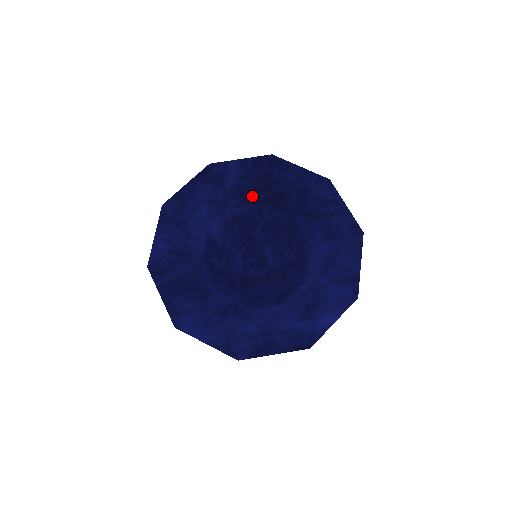
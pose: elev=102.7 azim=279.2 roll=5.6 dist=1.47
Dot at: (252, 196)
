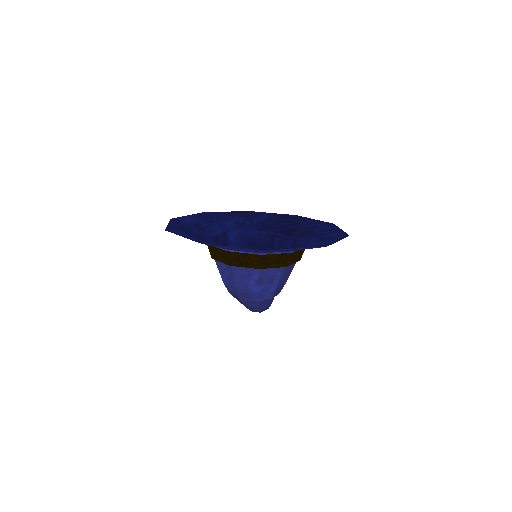
Dot at: (271, 228)
